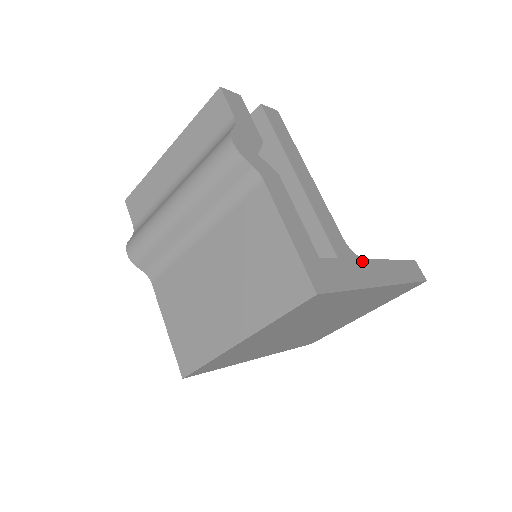
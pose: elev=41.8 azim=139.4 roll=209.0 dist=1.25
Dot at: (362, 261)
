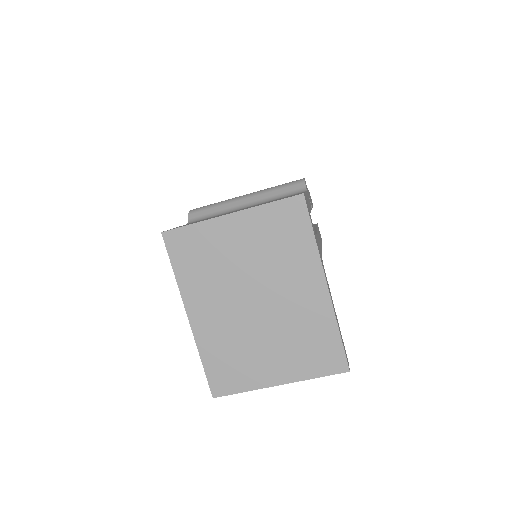
Dot at: occluded
